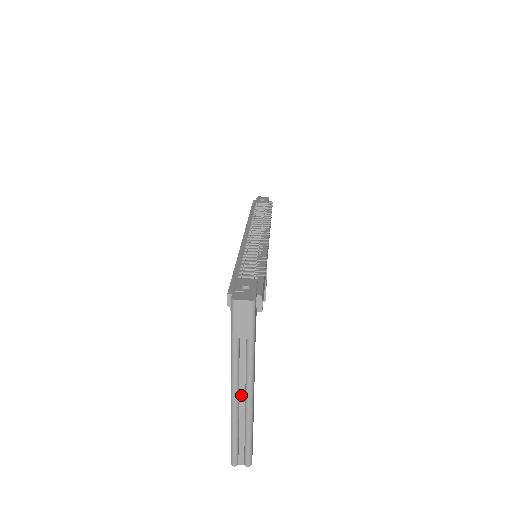
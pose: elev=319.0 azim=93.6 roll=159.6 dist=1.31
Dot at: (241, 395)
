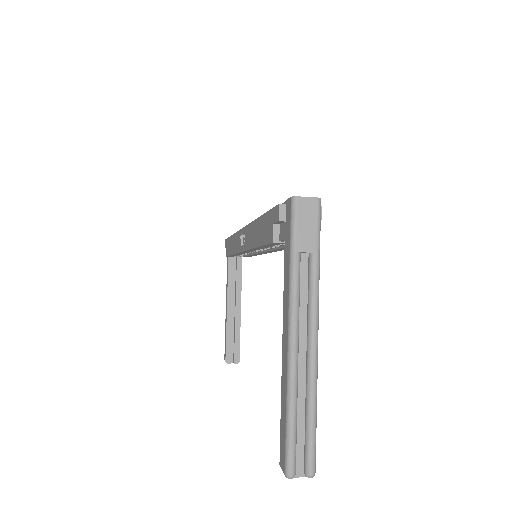
Dot at: (301, 348)
